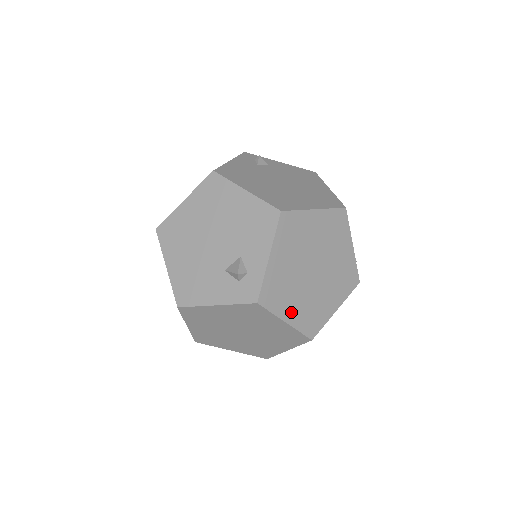
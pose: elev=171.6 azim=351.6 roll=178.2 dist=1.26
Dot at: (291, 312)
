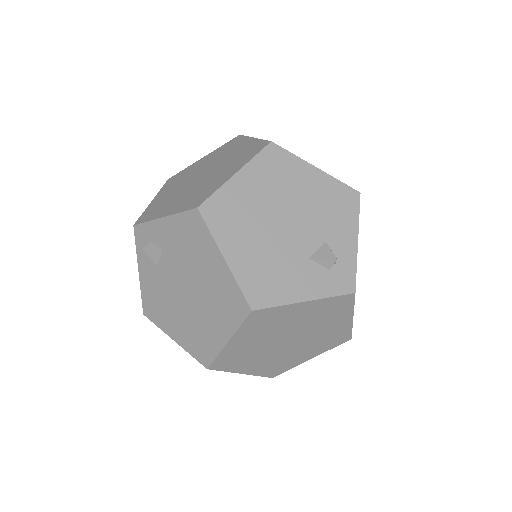
Dot at: occluded
